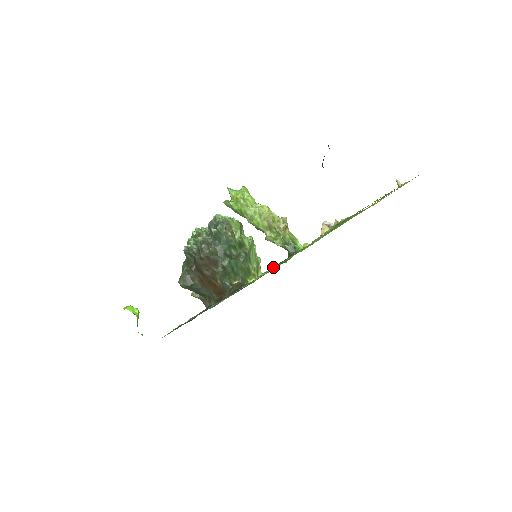
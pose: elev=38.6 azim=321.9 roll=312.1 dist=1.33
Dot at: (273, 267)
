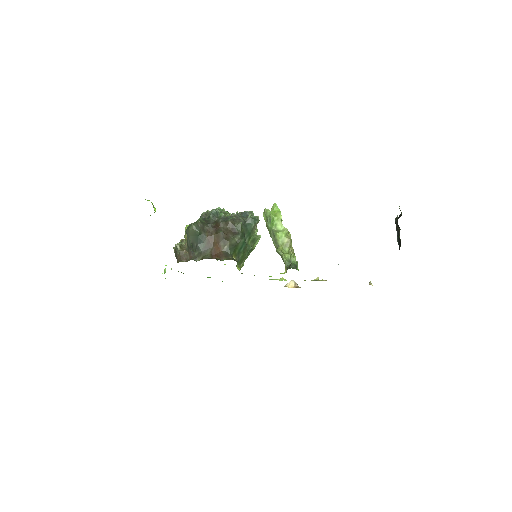
Dot at: occluded
